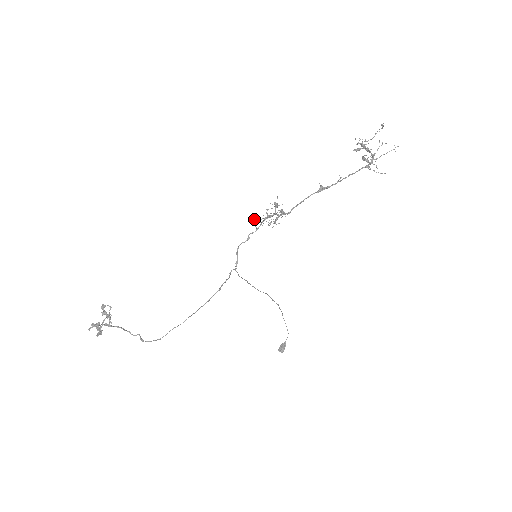
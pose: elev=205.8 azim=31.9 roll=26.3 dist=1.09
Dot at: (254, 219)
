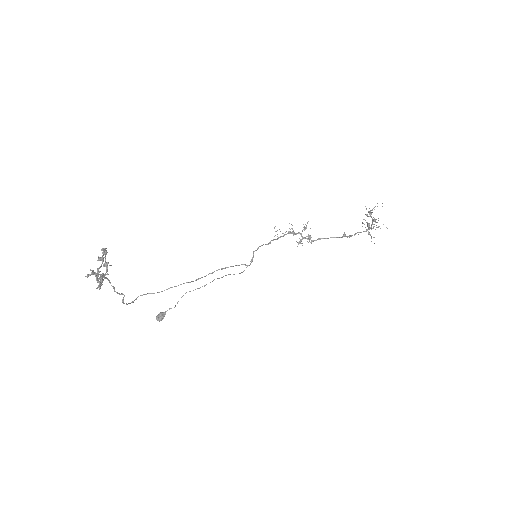
Dot at: occluded
